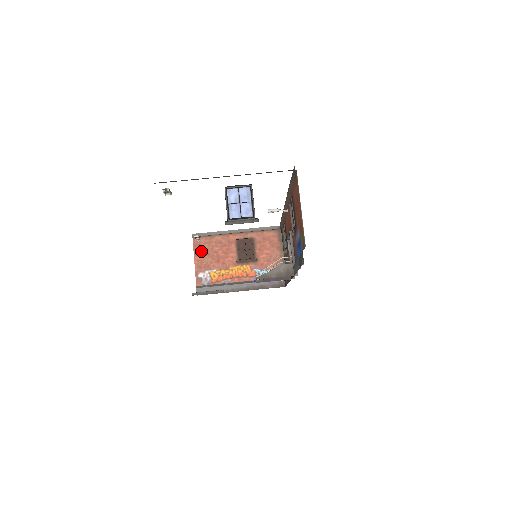
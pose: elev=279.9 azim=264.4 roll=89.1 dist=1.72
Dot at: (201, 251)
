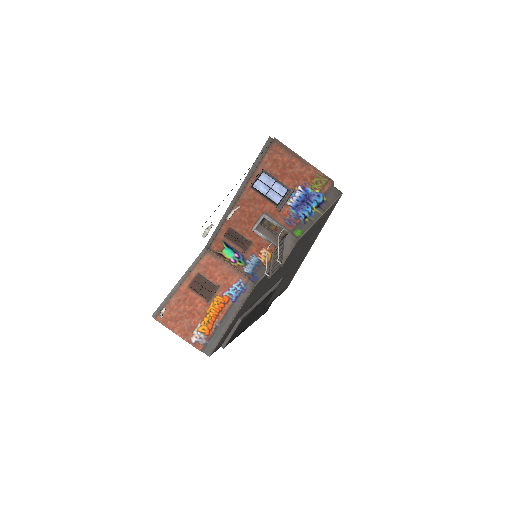
Dot at: (173, 322)
